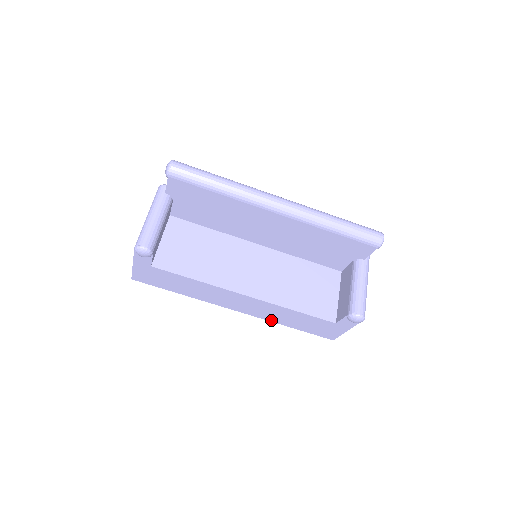
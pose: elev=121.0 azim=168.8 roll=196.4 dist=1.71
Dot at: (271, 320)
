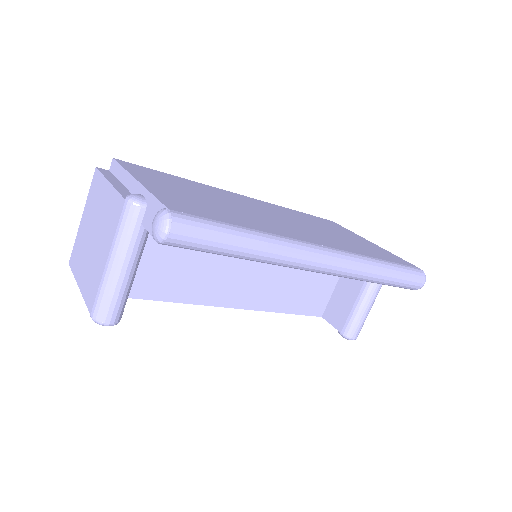
Dot at: occluded
